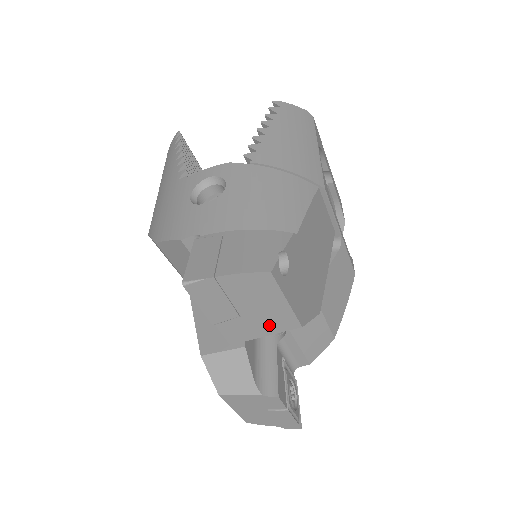
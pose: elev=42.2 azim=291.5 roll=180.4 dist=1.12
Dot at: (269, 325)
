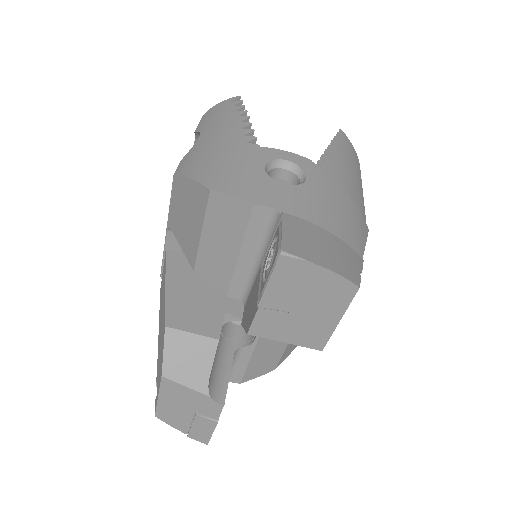
Dot at: (300, 334)
